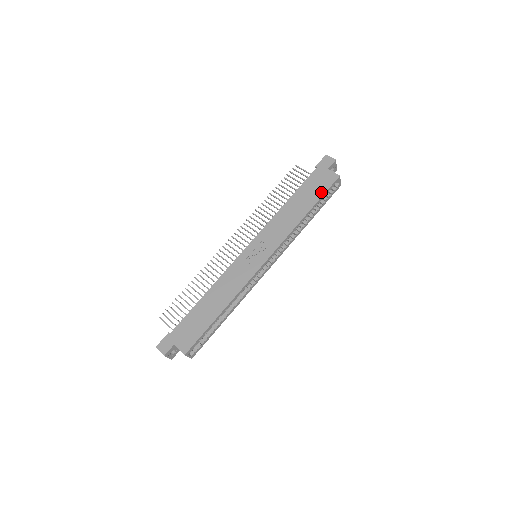
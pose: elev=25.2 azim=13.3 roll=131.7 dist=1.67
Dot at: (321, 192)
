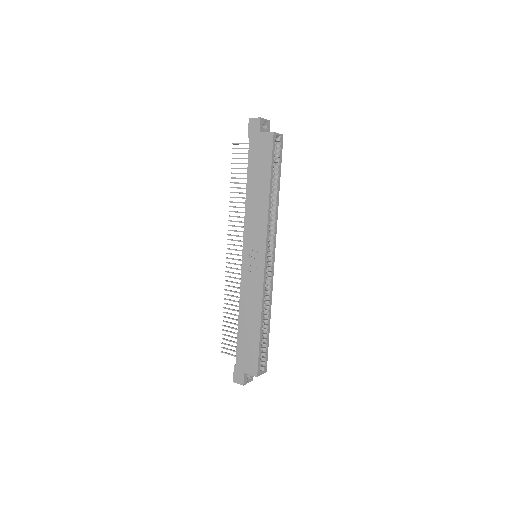
Dot at: (268, 161)
